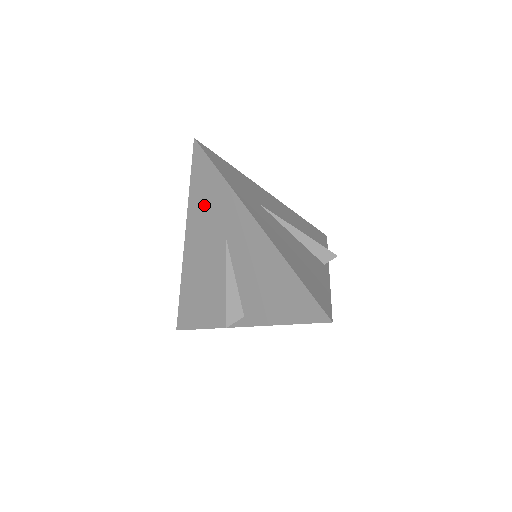
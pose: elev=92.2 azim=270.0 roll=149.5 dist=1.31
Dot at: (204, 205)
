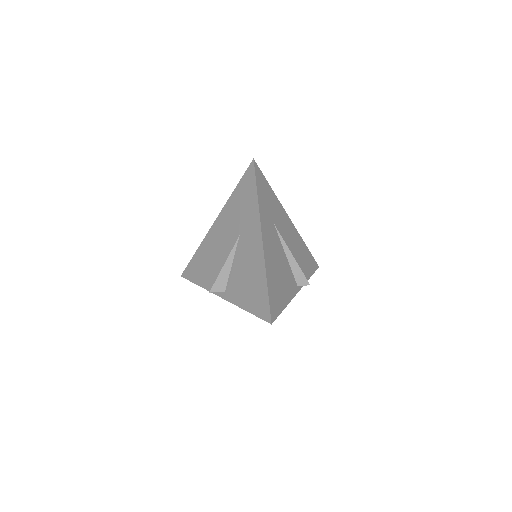
Dot at: (238, 205)
